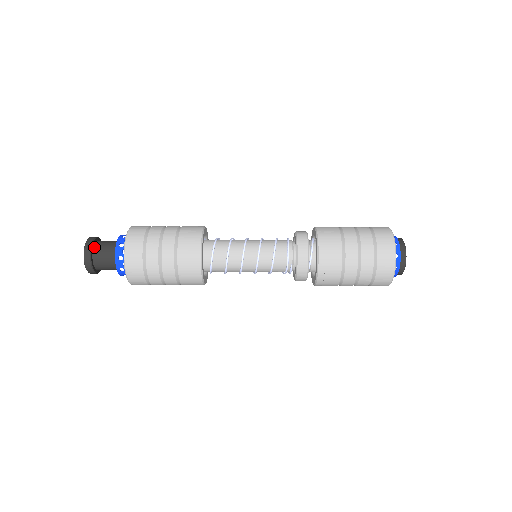
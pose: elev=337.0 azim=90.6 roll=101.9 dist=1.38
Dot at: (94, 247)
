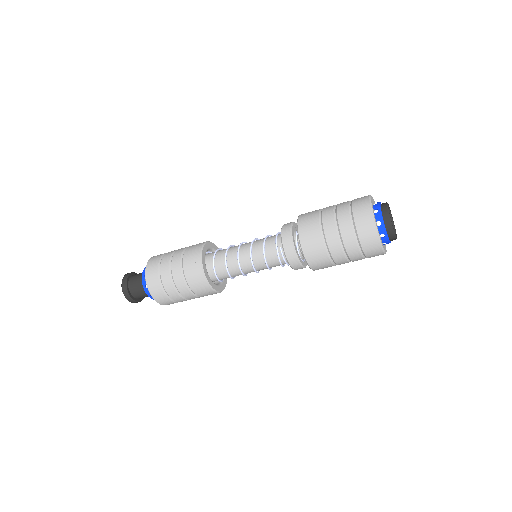
Dot at: (131, 276)
